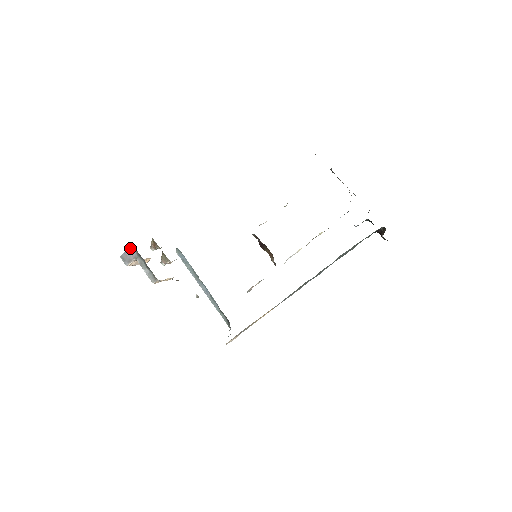
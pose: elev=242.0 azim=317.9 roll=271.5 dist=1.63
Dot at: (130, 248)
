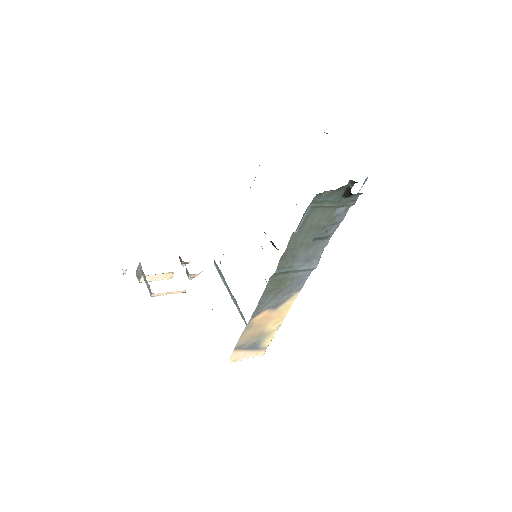
Dot at: (139, 264)
